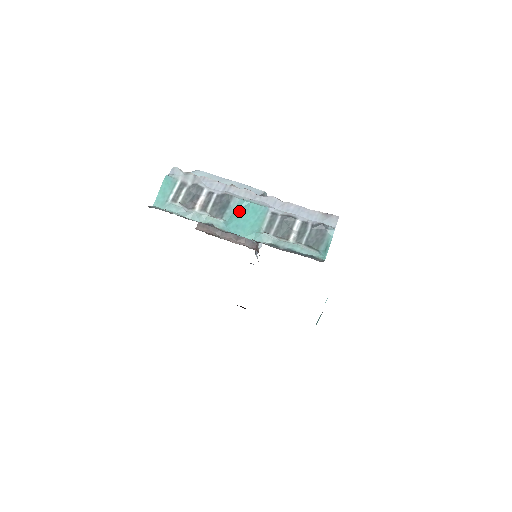
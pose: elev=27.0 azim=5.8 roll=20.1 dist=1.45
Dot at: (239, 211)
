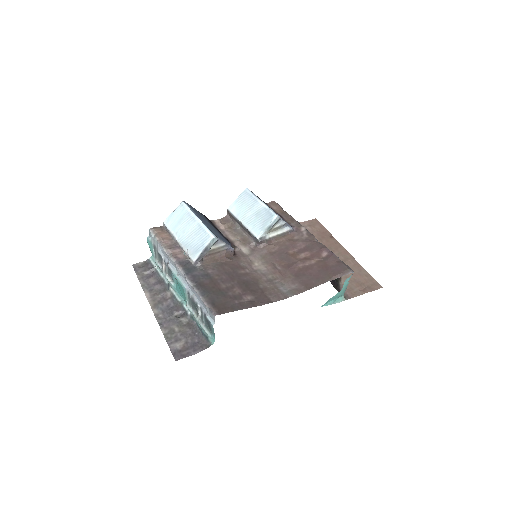
Dot at: occluded
